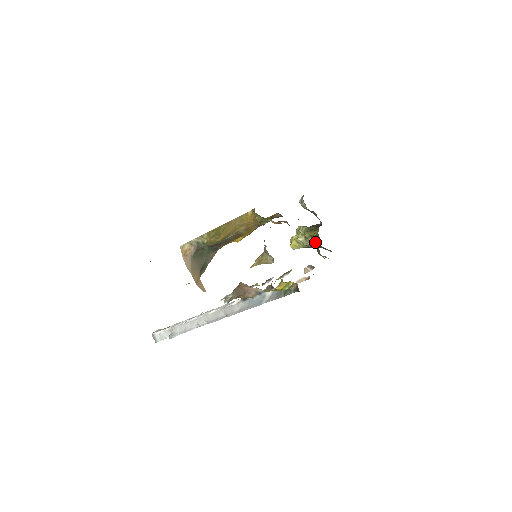
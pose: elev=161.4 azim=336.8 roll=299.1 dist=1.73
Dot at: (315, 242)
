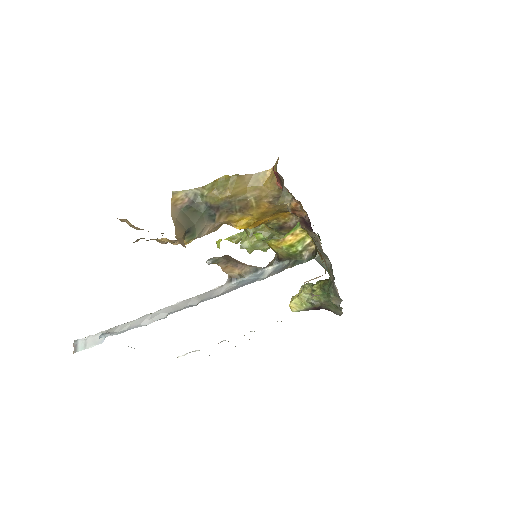
Dot at: (324, 294)
